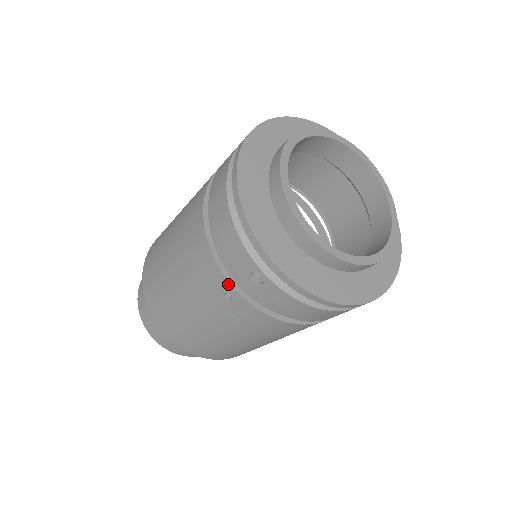
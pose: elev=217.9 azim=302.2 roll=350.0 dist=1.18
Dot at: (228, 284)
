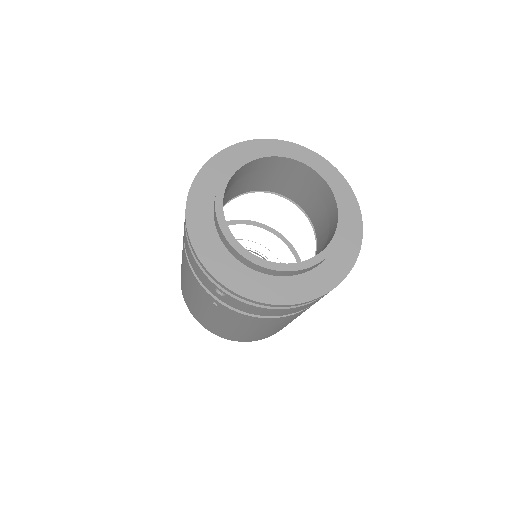
Dot at: (210, 296)
